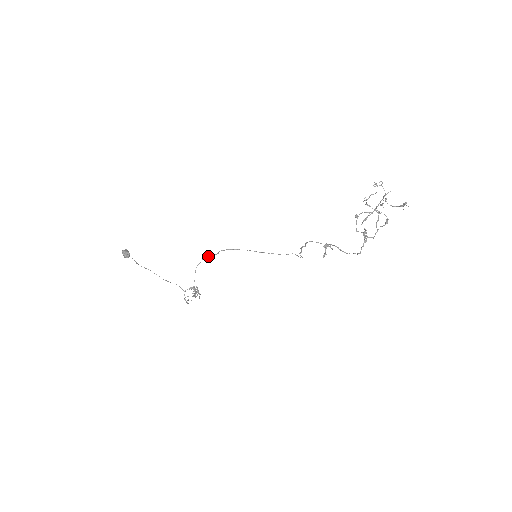
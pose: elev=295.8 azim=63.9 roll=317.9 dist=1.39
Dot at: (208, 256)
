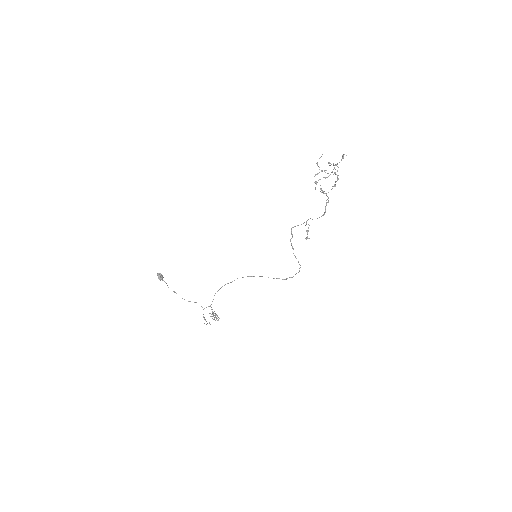
Dot at: occluded
